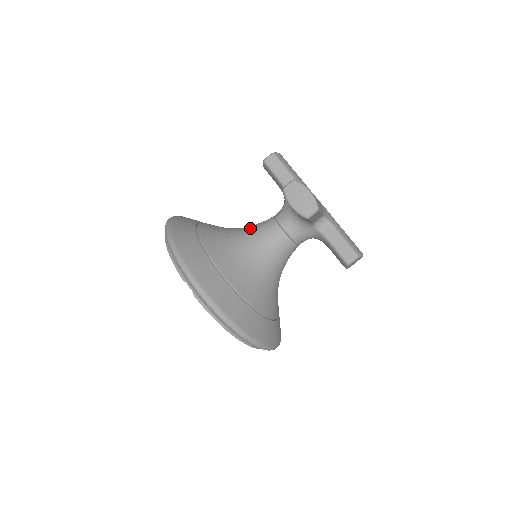
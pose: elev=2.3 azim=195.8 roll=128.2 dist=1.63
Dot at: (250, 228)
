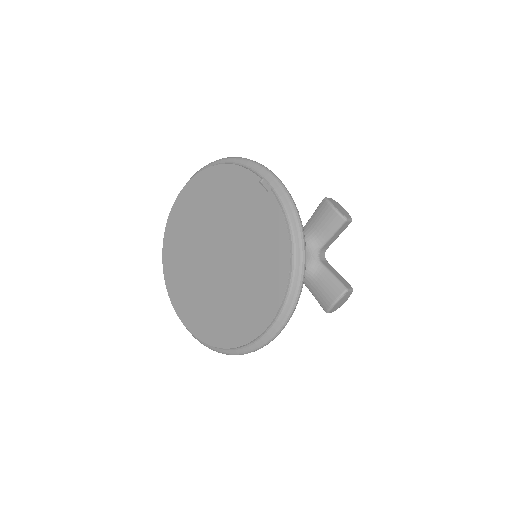
Dot at: occluded
